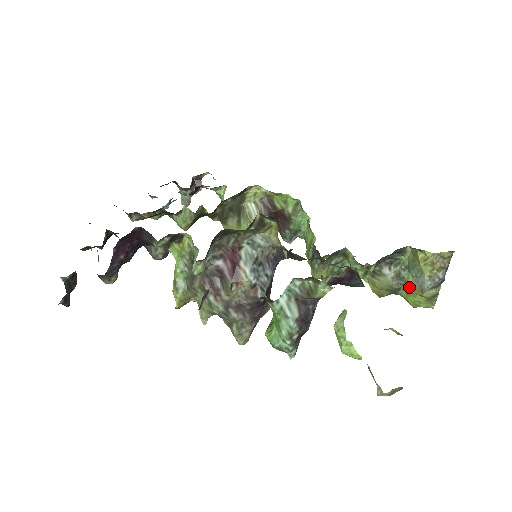
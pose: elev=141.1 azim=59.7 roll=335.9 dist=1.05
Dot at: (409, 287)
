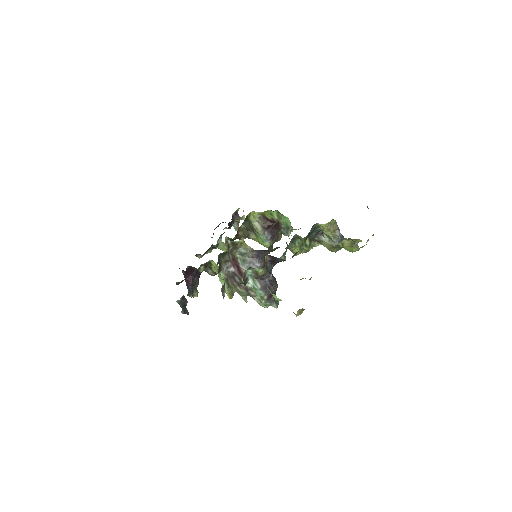
Dot at: occluded
